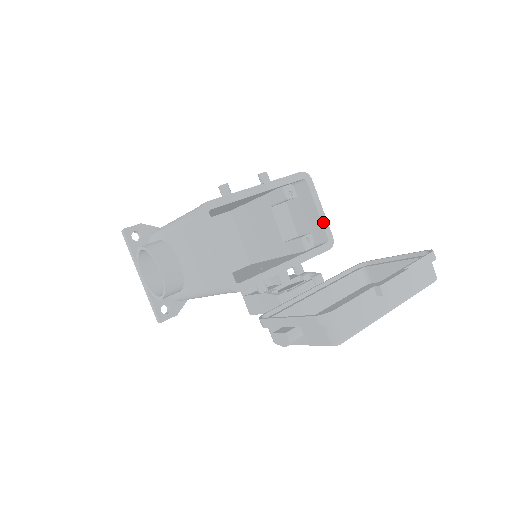
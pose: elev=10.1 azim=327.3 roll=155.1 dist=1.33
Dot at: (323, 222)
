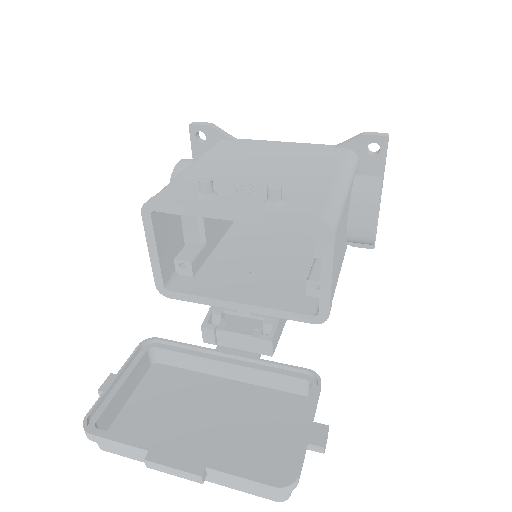
Dot at: (322, 293)
